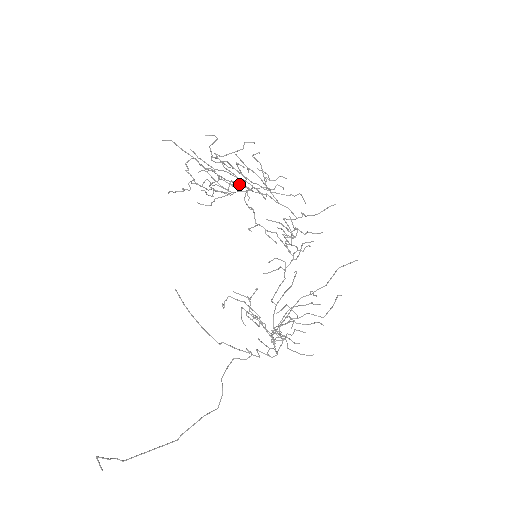
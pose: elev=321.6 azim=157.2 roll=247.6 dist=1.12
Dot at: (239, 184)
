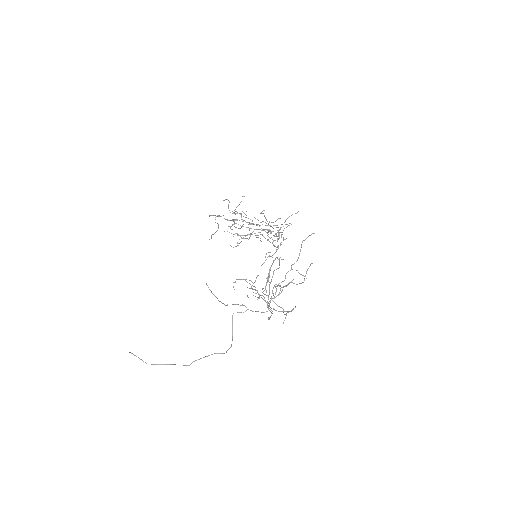
Dot at: occluded
